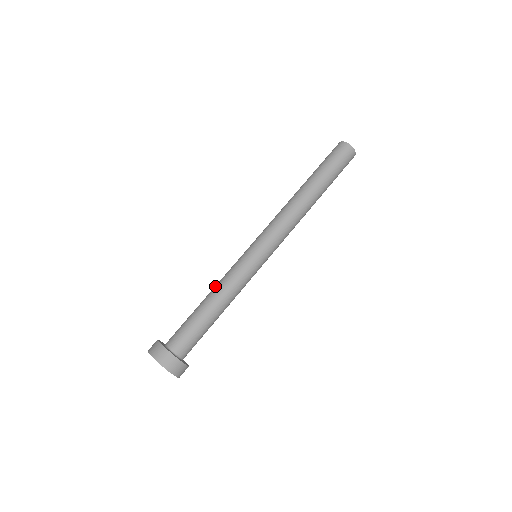
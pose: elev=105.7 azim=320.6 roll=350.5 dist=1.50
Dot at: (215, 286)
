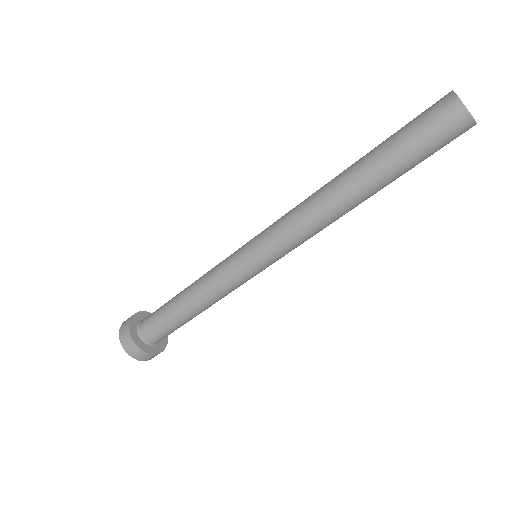
Dot at: (204, 300)
